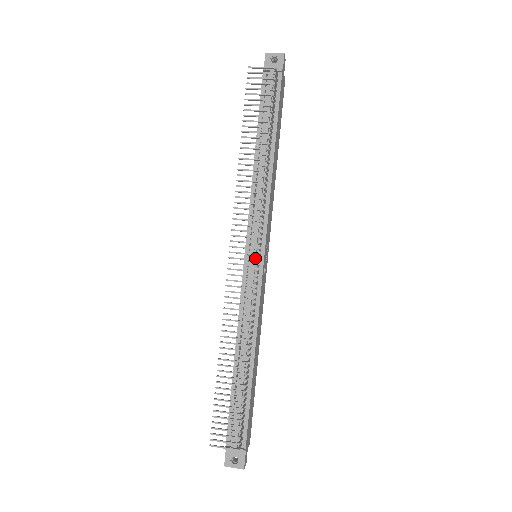
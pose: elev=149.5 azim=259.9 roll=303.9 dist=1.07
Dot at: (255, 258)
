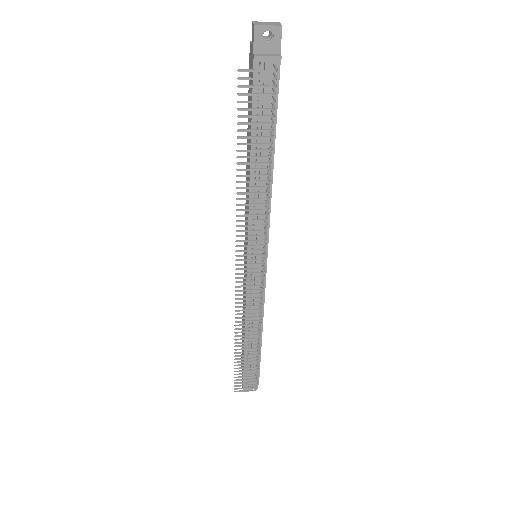
Dot at: (259, 266)
